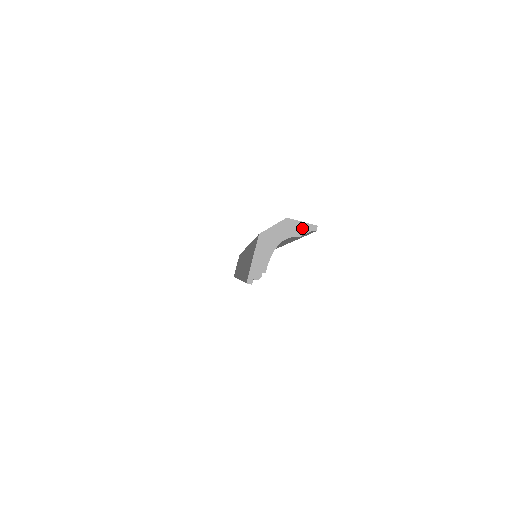
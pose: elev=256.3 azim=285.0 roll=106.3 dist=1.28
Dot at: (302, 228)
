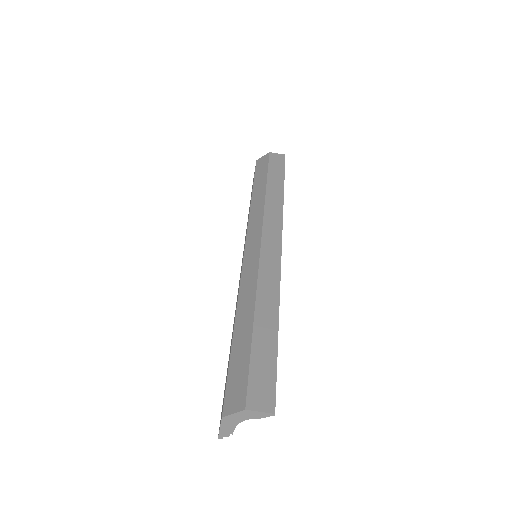
Dot at: (260, 415)
